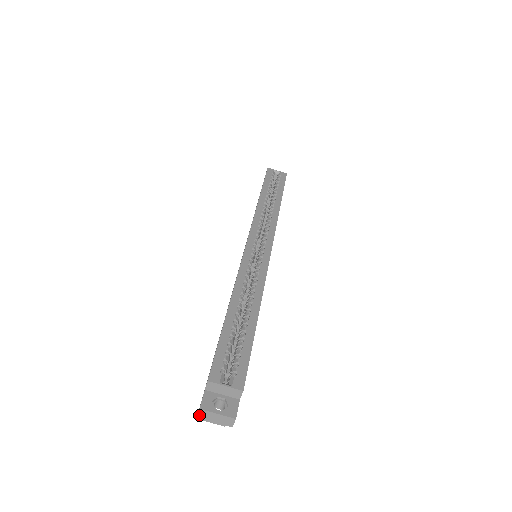
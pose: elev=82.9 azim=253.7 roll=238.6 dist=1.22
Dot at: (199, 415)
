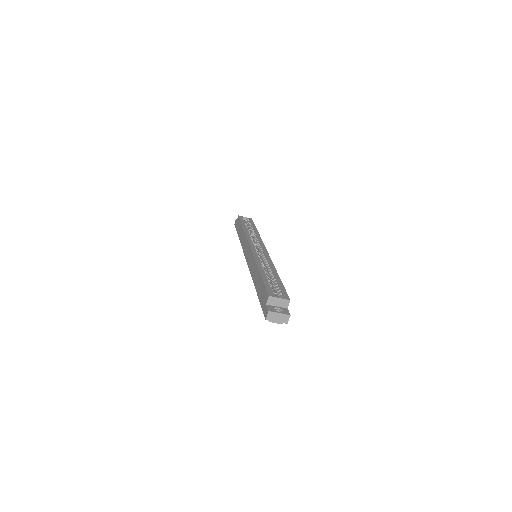
Dot at: (267, 317)
